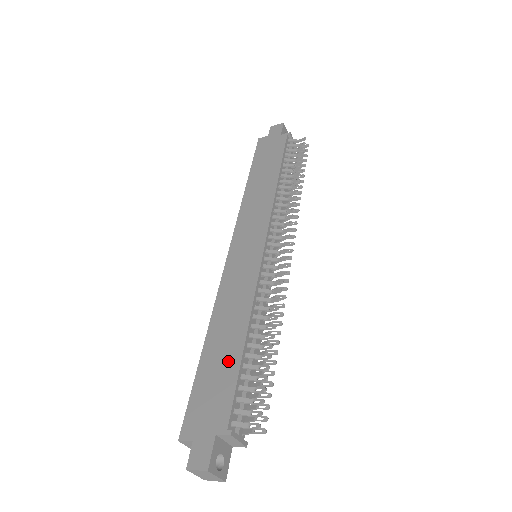
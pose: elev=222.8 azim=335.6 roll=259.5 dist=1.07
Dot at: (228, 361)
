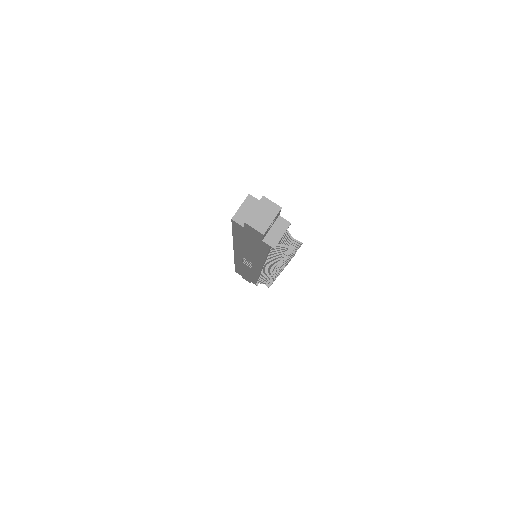
Dot at: occluded
